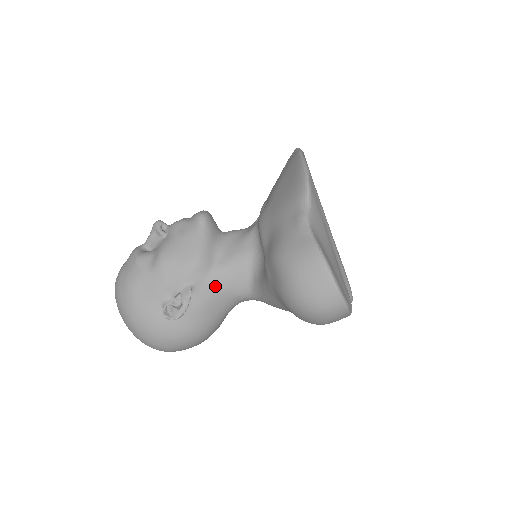
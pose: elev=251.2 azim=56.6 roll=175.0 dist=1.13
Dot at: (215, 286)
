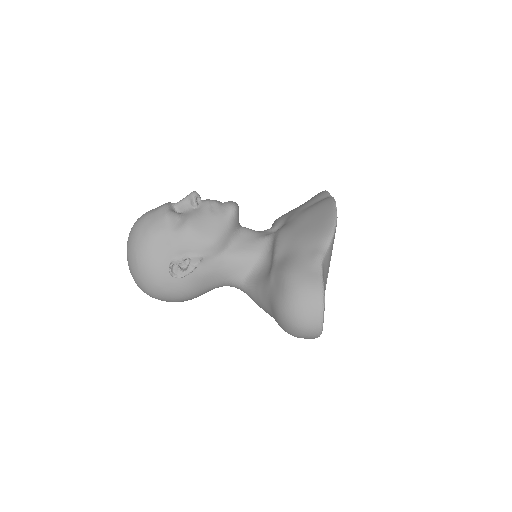
Dot at: (219, 266)
